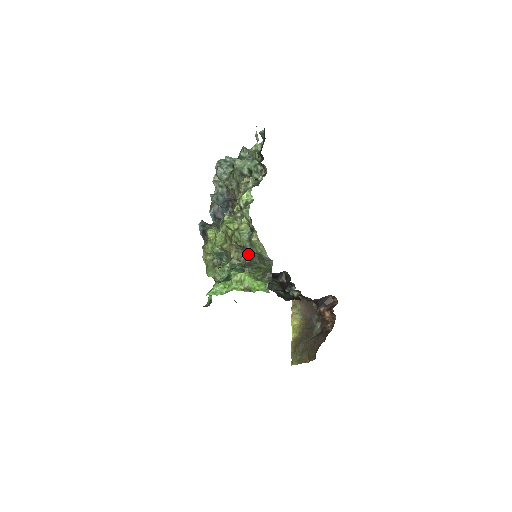
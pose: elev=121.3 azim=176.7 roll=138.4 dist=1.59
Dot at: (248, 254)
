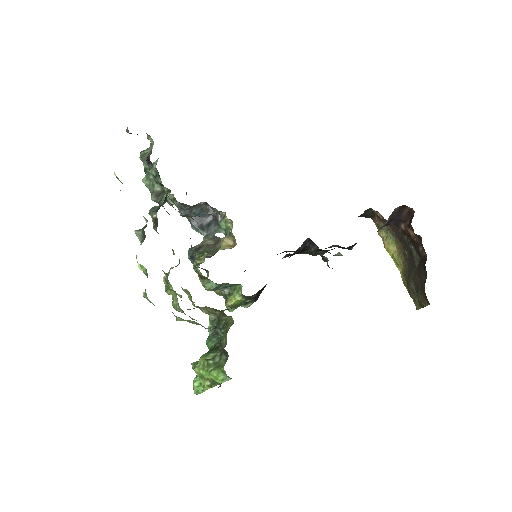
Dot at: occluded
